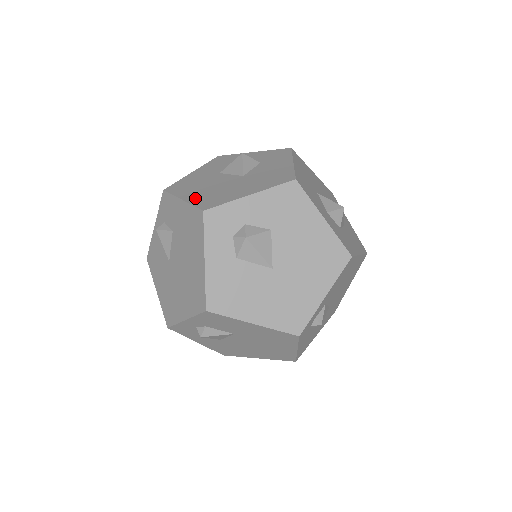
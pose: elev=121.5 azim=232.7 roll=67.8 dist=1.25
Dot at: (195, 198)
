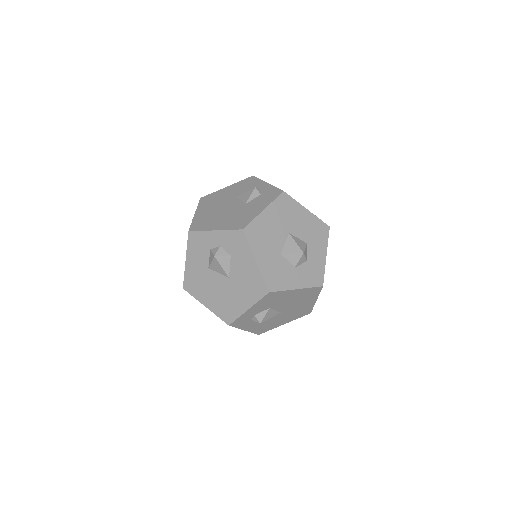
Dot at: (214, 307)
